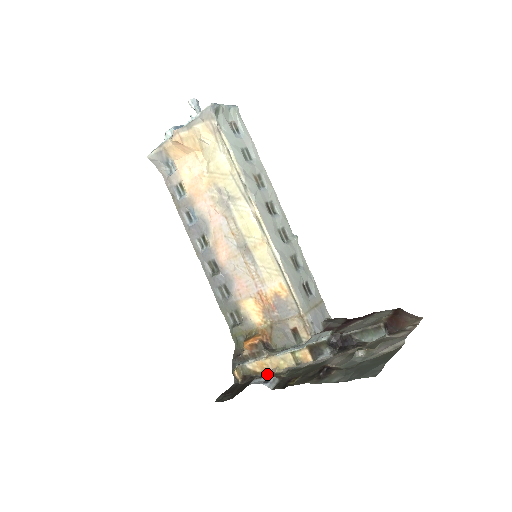
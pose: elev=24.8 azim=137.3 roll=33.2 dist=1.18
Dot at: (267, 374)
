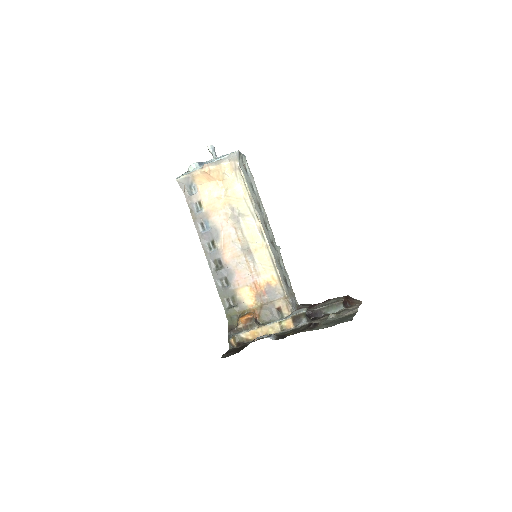
Dot at: occluded
